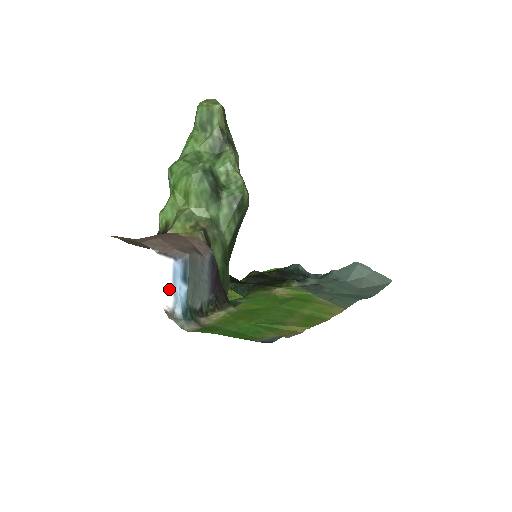
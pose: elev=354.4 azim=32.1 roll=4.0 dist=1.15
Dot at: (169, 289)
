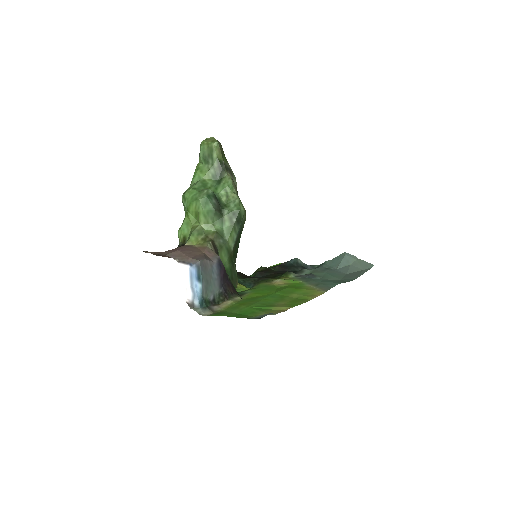
Dot at: (188, 287)
